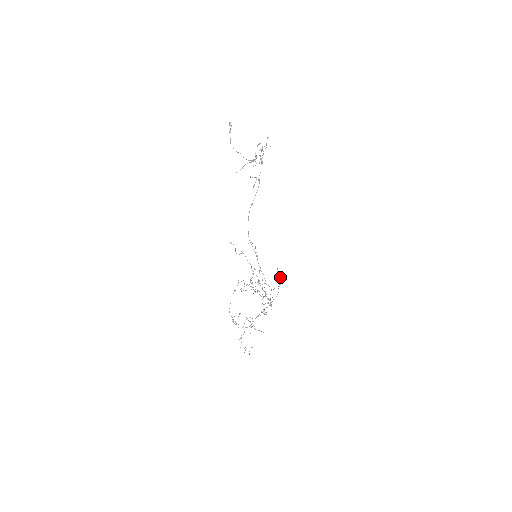
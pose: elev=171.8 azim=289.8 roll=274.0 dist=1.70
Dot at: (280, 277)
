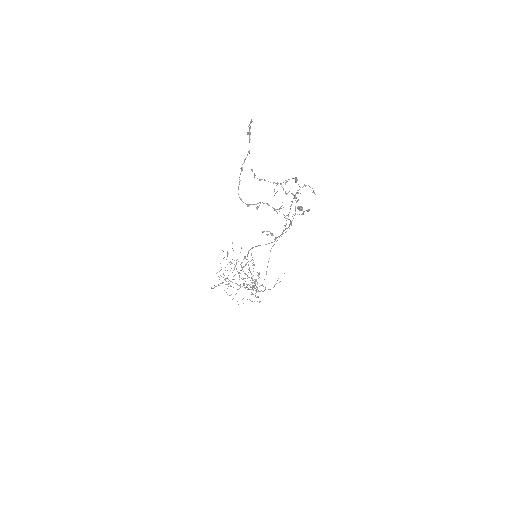
Dot at: (297, 207)
